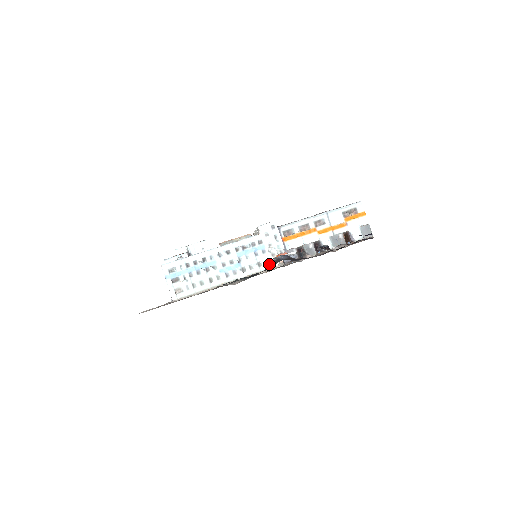
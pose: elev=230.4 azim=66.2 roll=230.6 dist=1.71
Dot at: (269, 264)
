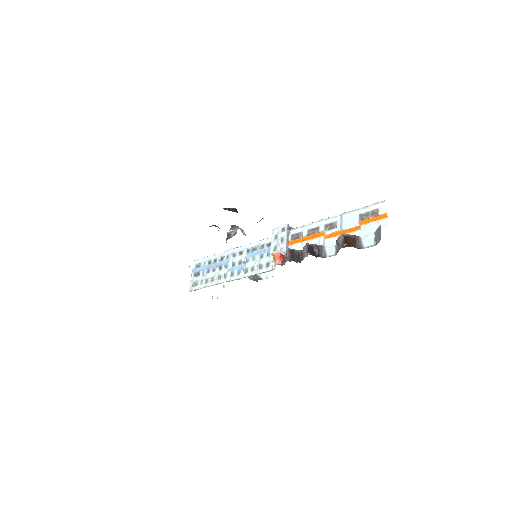
Dot at: (268, 267)
